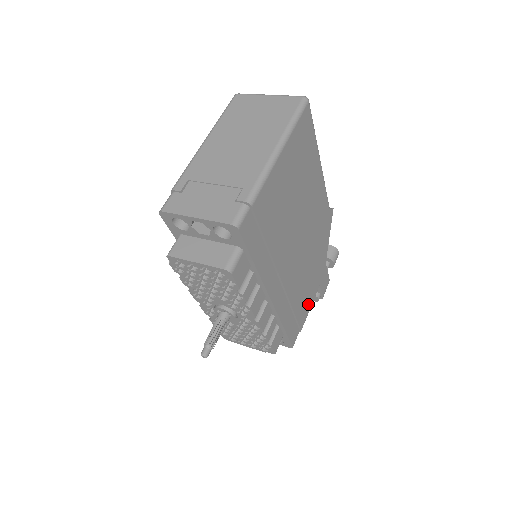
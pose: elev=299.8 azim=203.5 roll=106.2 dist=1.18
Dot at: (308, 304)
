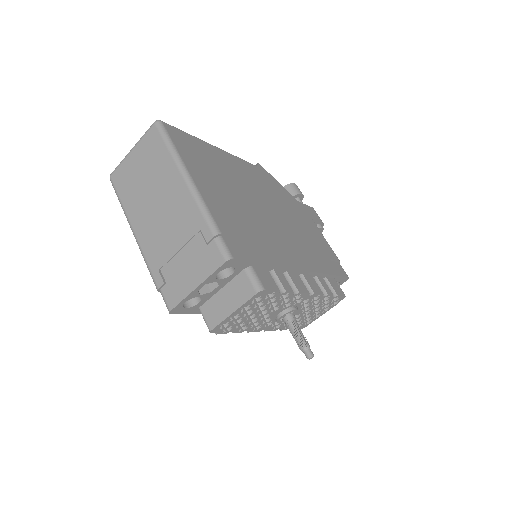
Dot at: (322, 240)
